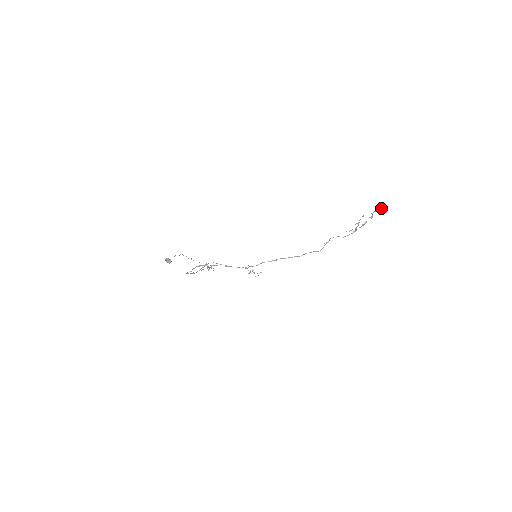
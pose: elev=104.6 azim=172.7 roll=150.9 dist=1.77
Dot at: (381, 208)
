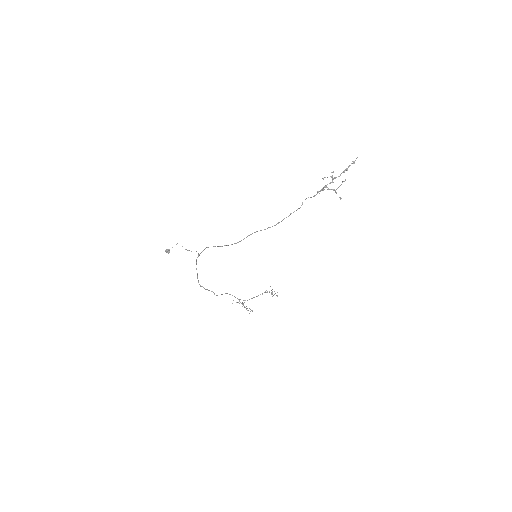
Dot at: (354, 161)
